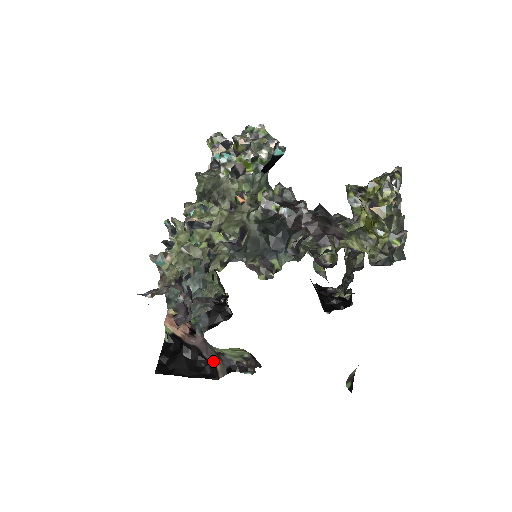
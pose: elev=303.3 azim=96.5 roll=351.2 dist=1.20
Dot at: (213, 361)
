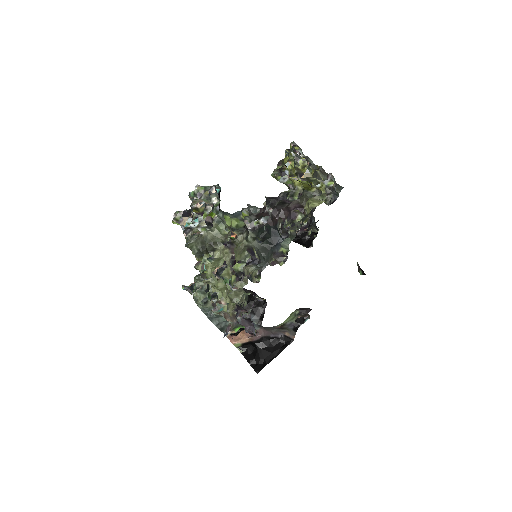
Dot at: (280, 334)
